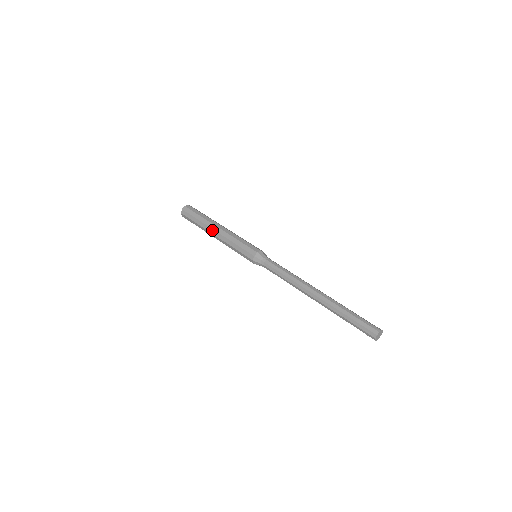
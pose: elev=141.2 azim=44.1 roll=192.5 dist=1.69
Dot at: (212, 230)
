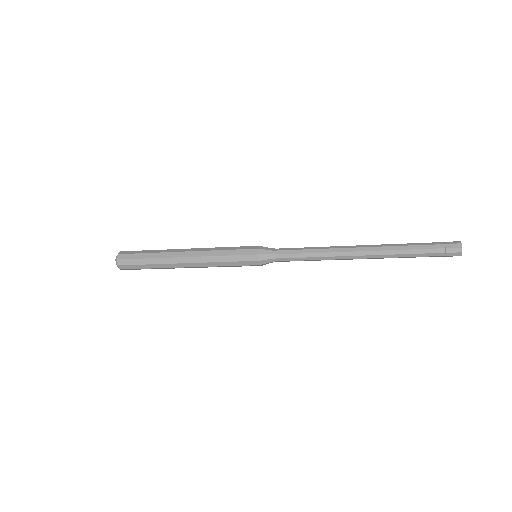
Dot at: (178, 259)
